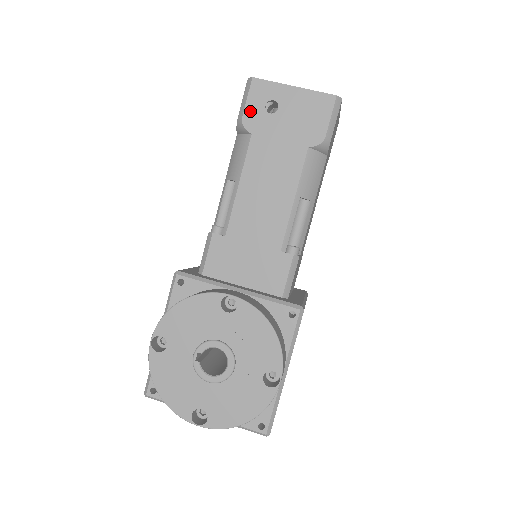
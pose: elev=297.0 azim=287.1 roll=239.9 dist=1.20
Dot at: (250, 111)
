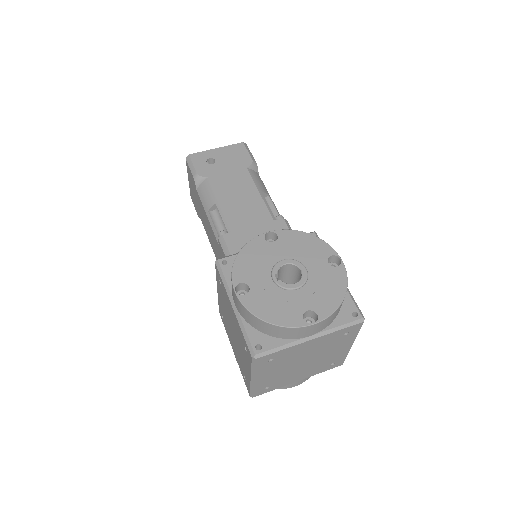
Dot at: (199, 168)
